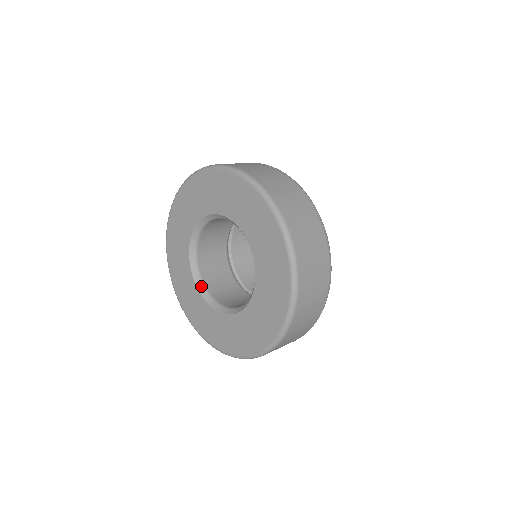
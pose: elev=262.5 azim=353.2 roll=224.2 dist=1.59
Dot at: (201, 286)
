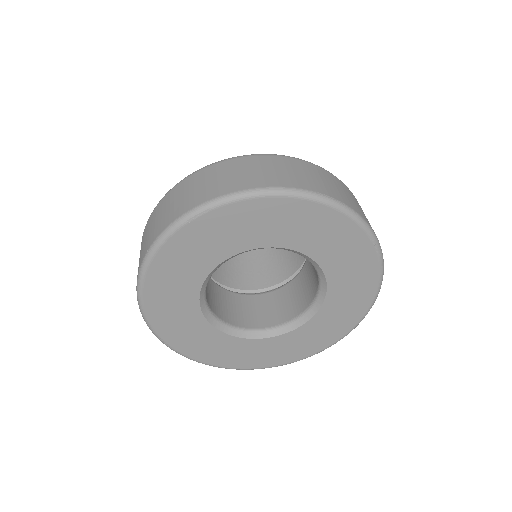
Dot at: (204, 291)
